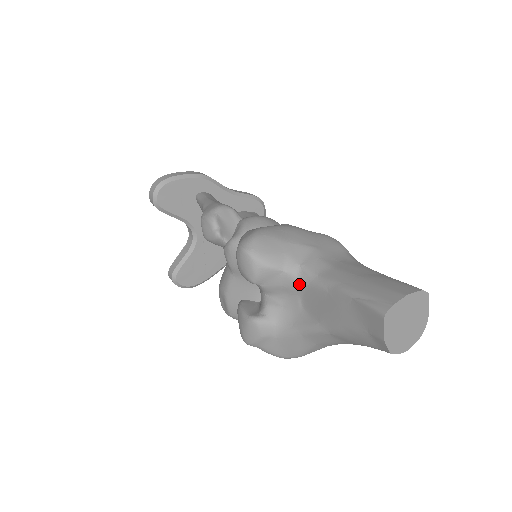
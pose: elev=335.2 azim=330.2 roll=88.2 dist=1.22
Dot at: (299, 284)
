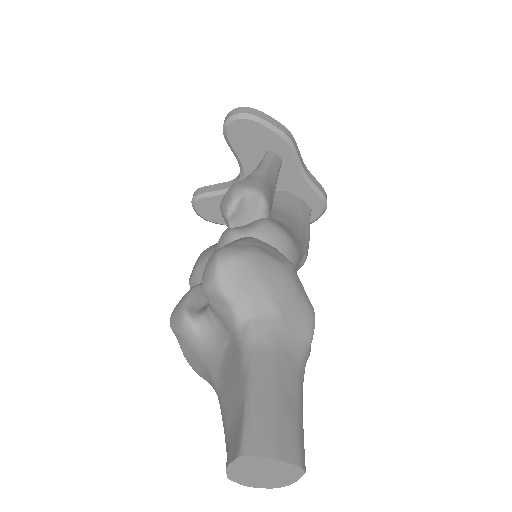
Dot at: (235, 332)
